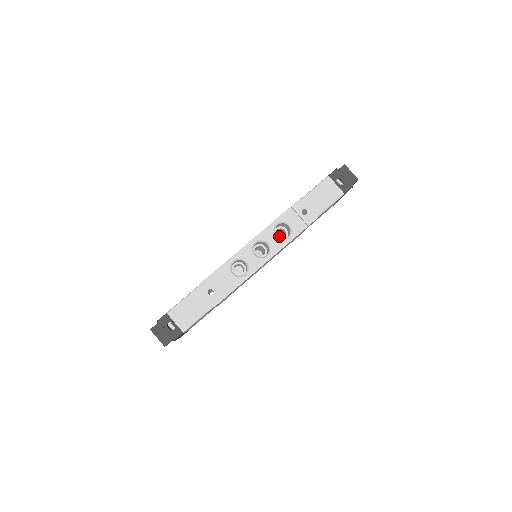
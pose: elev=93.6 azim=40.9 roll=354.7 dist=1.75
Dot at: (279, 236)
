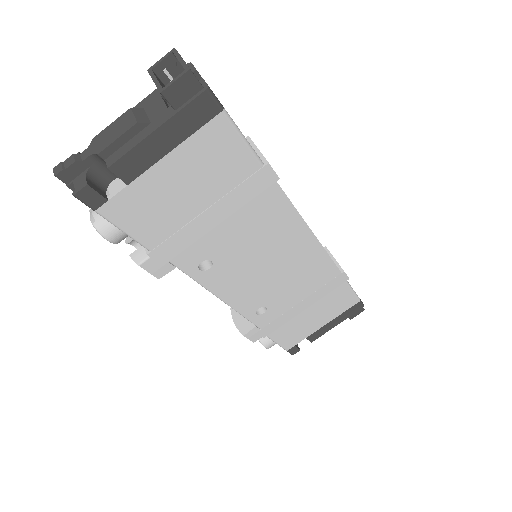
Dot at: occluded
